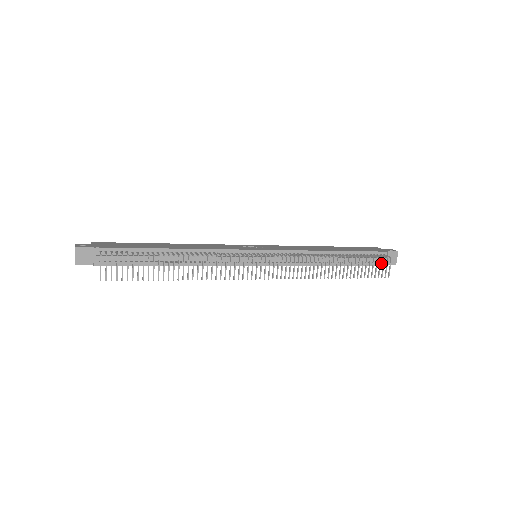
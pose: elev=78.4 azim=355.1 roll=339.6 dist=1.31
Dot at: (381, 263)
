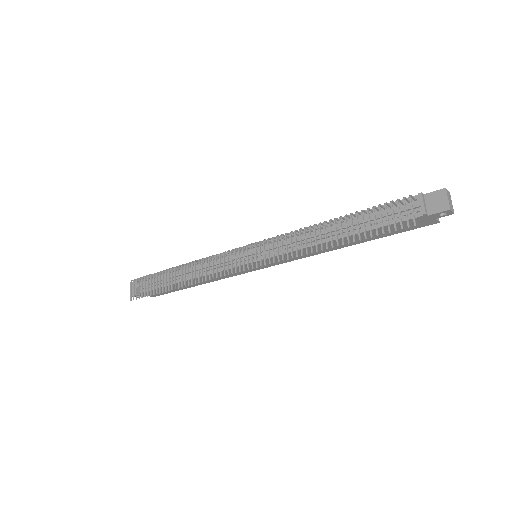
Dot at: (415, 214)
